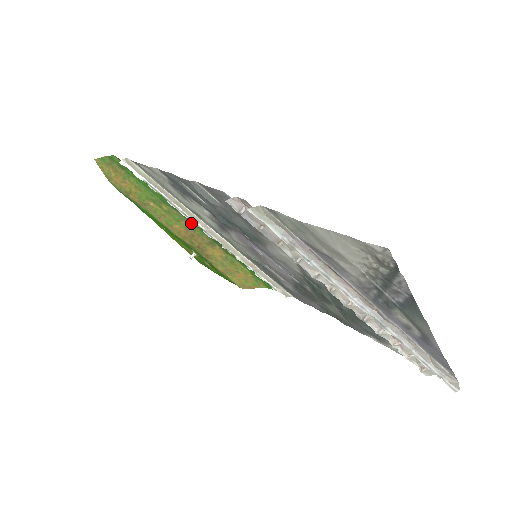
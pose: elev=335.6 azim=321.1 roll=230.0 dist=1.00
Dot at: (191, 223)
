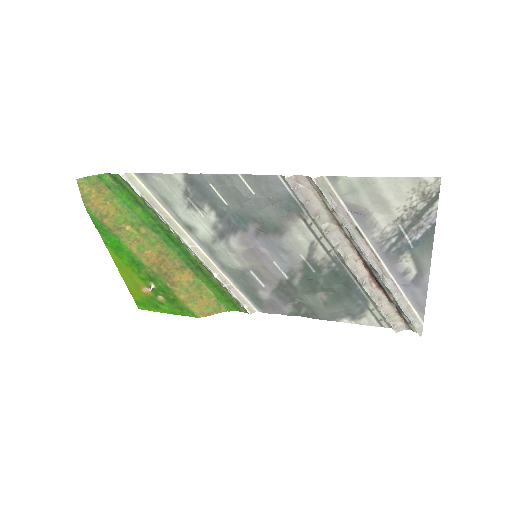
Dot at: (167, 246)
